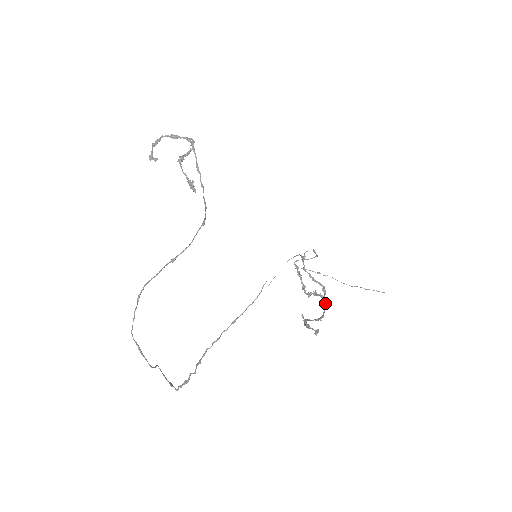
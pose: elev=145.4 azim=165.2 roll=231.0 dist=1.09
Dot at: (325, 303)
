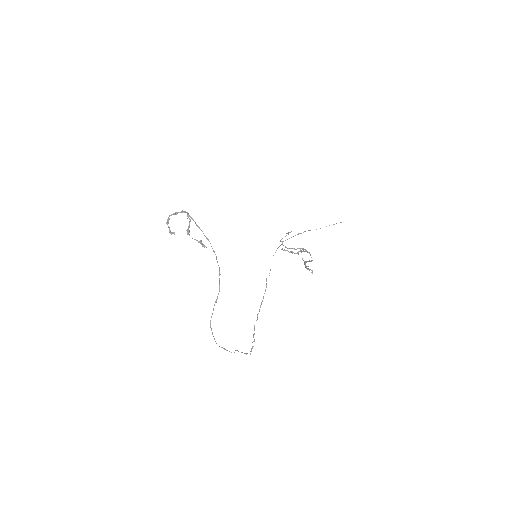
Dot at: occluded
